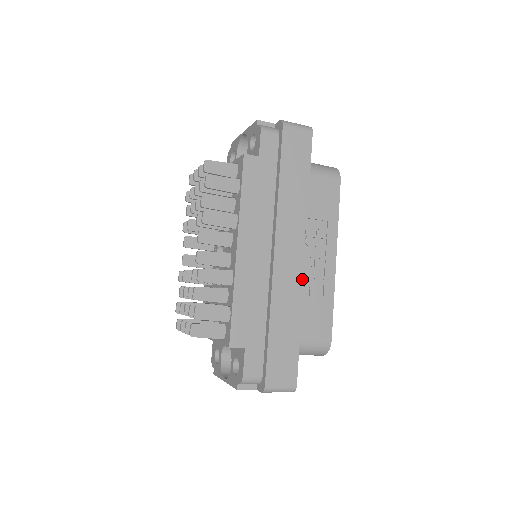
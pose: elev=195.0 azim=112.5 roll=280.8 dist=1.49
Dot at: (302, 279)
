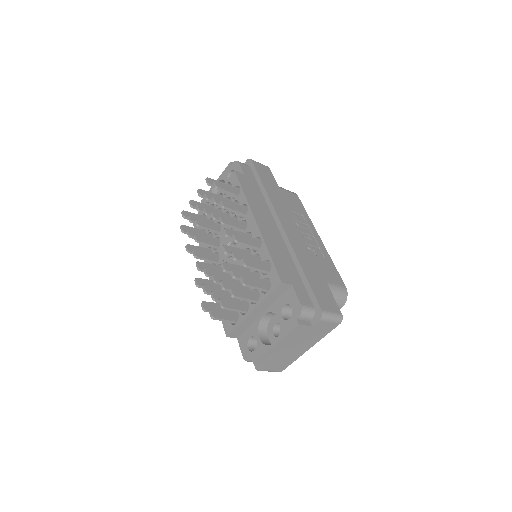
Dot at: (306, 245)
